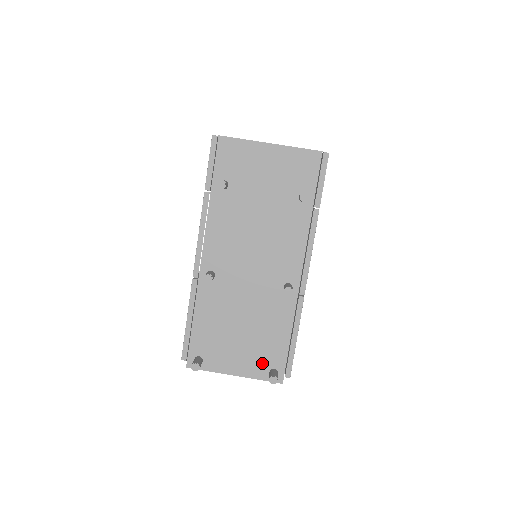
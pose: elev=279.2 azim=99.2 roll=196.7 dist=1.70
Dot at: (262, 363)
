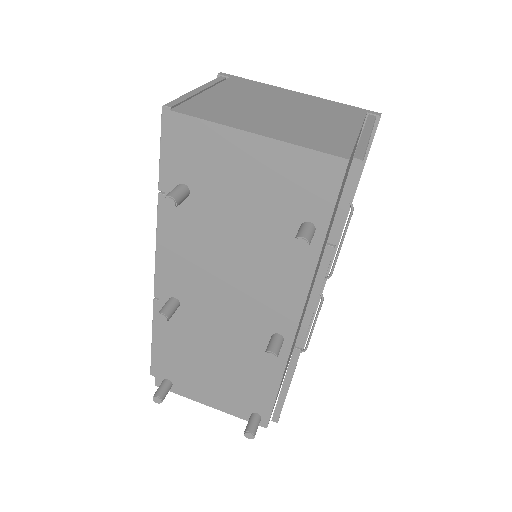
Dot at: (242, 404)
